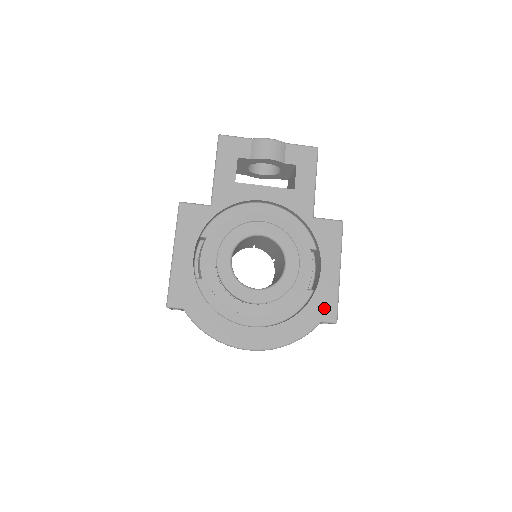
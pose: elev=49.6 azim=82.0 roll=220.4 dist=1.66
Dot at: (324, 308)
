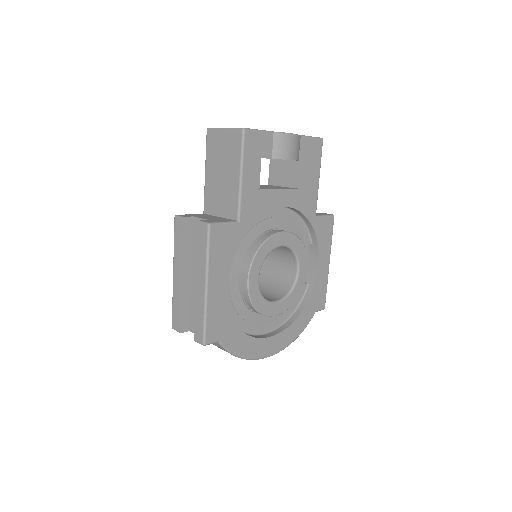
Dot at: (318, 300)
